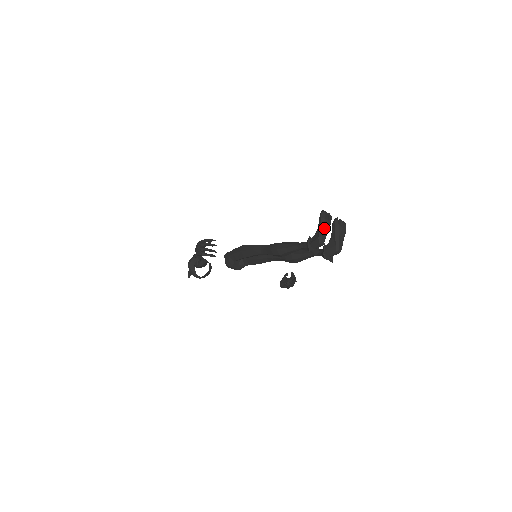
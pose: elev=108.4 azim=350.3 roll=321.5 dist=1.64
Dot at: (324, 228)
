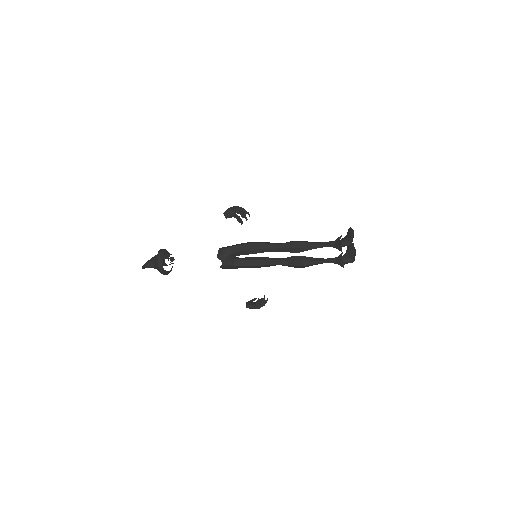
Dot at: (352, 236)
